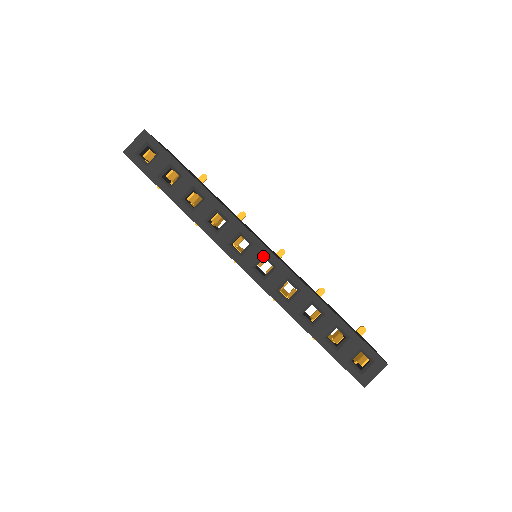
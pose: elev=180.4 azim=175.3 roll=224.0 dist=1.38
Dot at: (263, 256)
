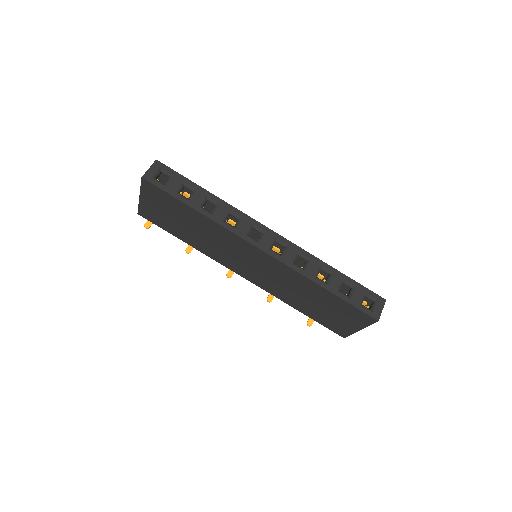
Dot at: (275, 240)
